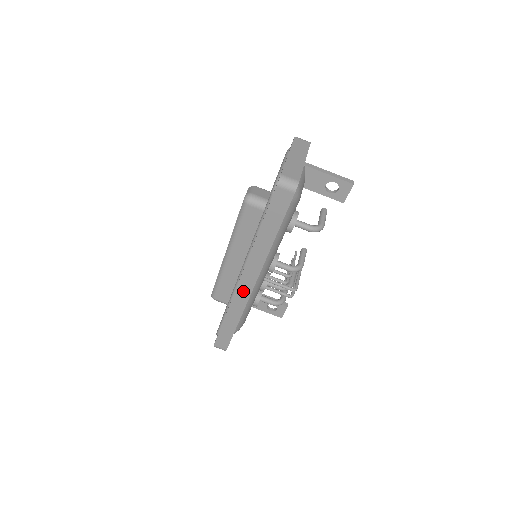
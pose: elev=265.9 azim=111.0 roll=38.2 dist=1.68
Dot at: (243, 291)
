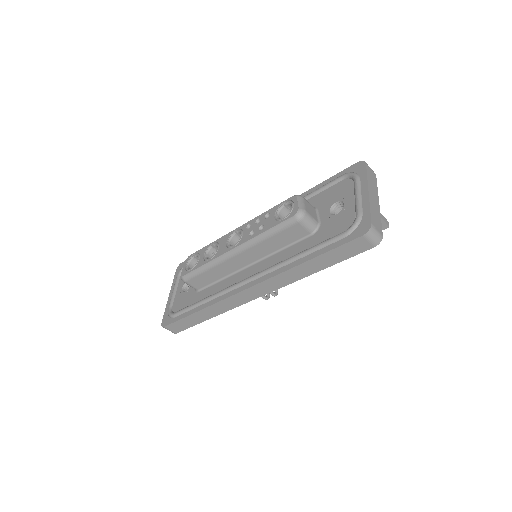
Dot at: (242, 298)
